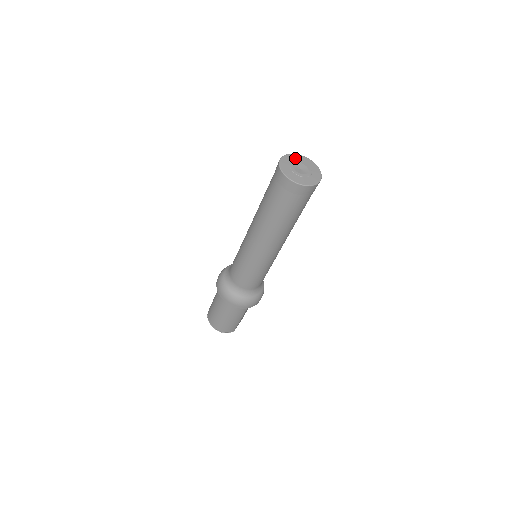
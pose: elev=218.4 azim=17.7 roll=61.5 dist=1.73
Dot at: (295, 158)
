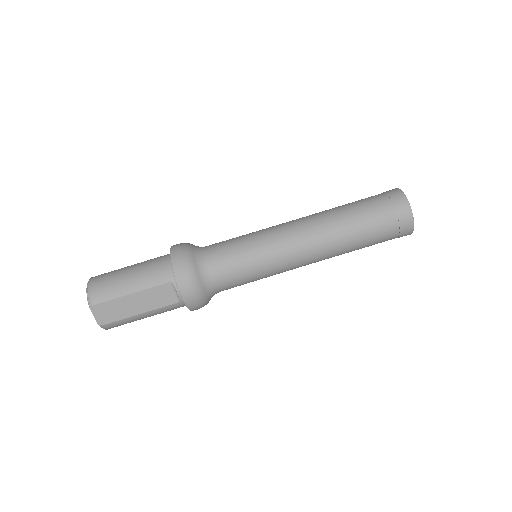
Dot at: occluded
